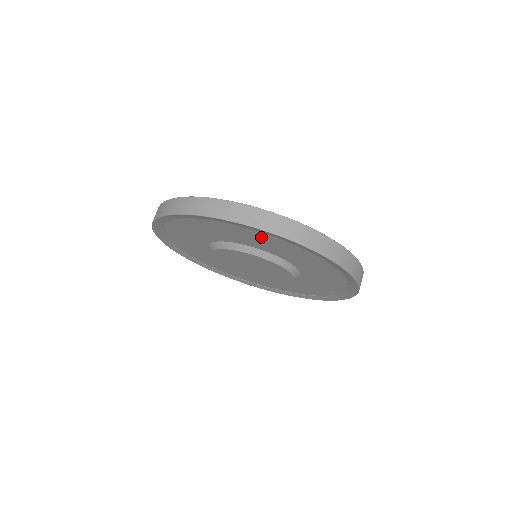
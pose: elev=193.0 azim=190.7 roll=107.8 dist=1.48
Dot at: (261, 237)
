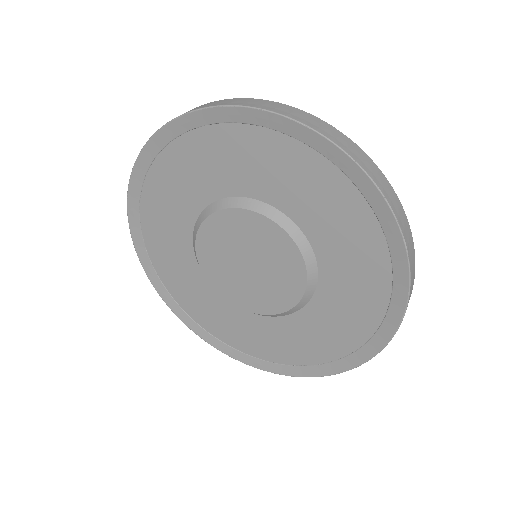
Dot at: (364, 242)
